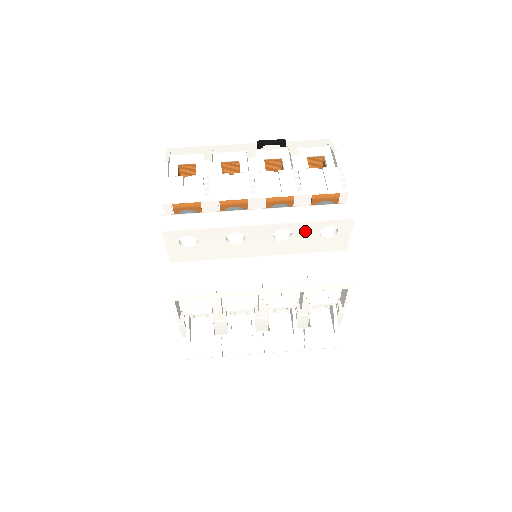
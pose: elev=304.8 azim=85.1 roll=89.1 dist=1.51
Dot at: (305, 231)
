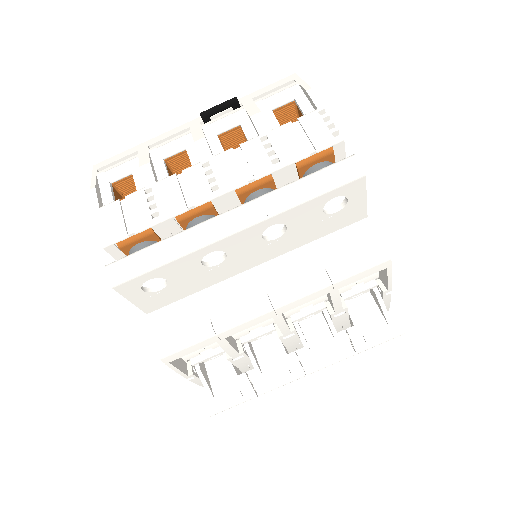
Dot at: (303, 216)
